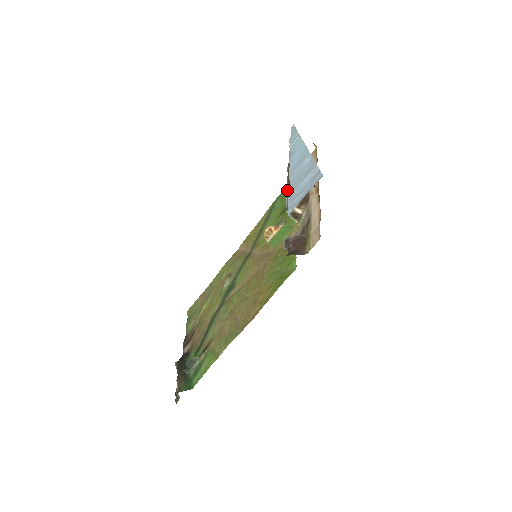
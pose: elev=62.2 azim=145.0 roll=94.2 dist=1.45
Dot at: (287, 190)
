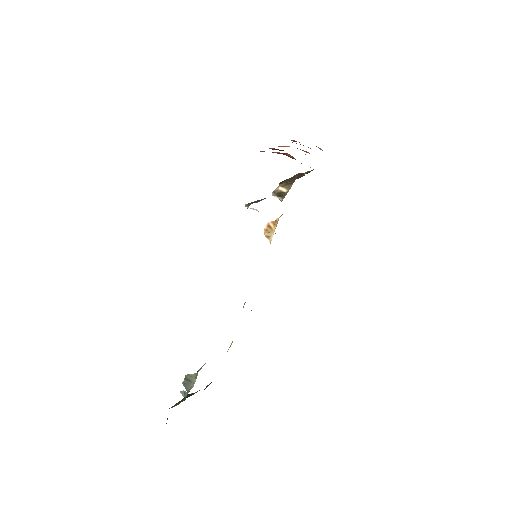
Dot at: (280, 182)
